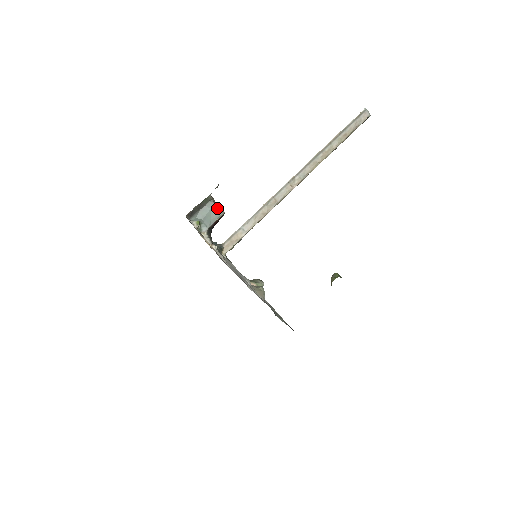
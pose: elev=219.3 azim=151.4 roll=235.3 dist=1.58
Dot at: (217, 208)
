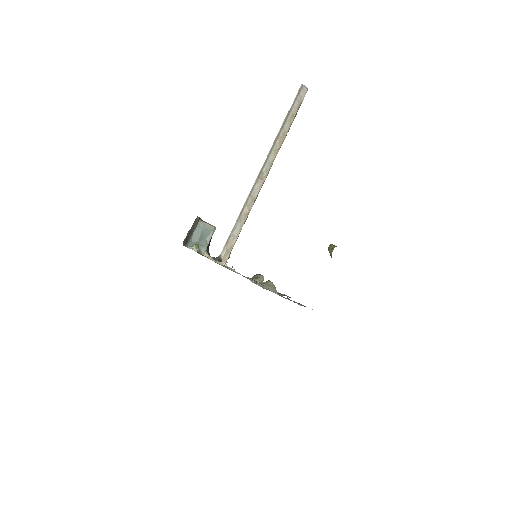
Dot at: (208, 226)
